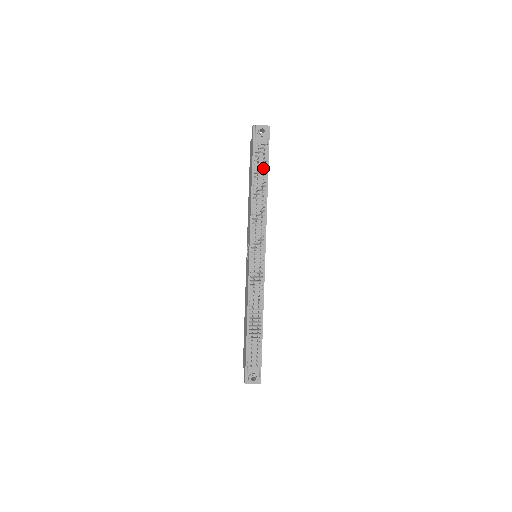
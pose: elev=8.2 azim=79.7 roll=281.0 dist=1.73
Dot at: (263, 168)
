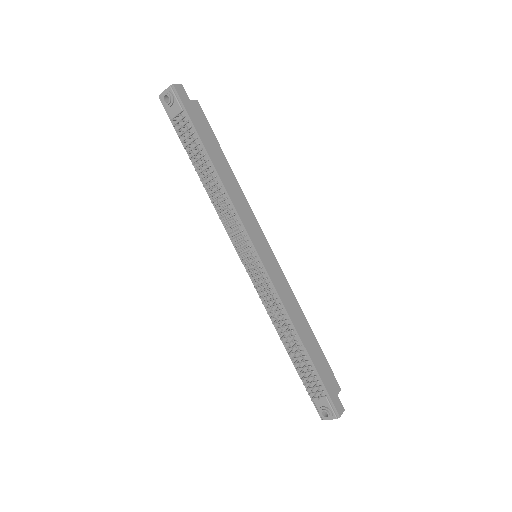
Dot at: (196, 144)
